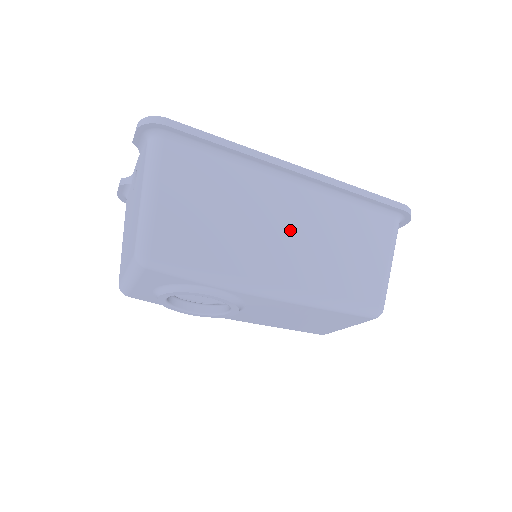
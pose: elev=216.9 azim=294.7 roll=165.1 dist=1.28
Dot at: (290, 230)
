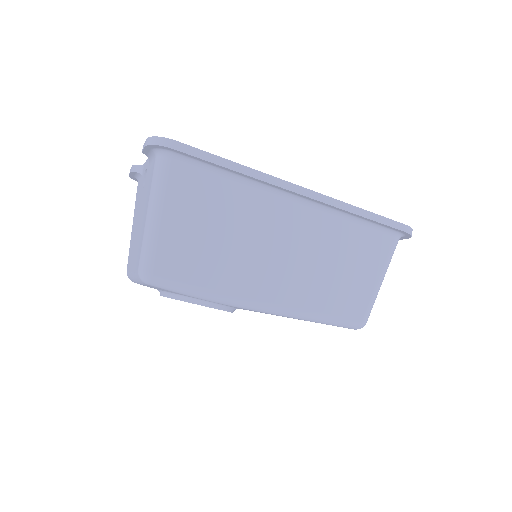
Dot at: (287, 250)
